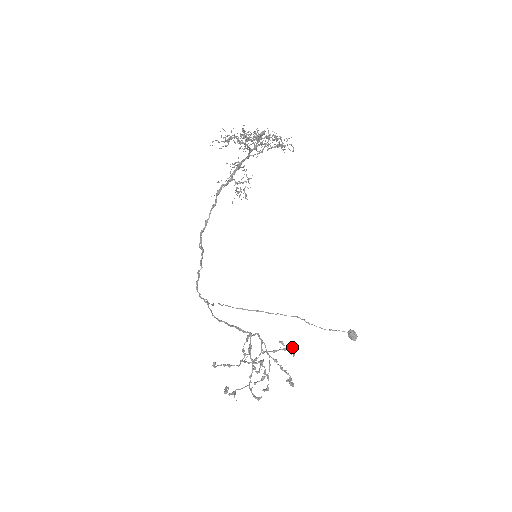
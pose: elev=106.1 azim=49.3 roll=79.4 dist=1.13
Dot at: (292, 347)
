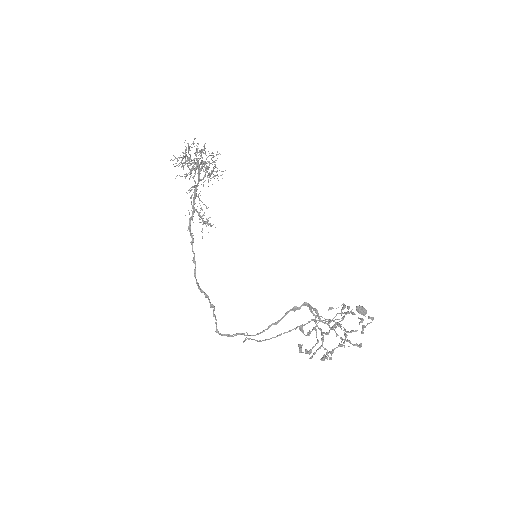
Dot at: occluded
